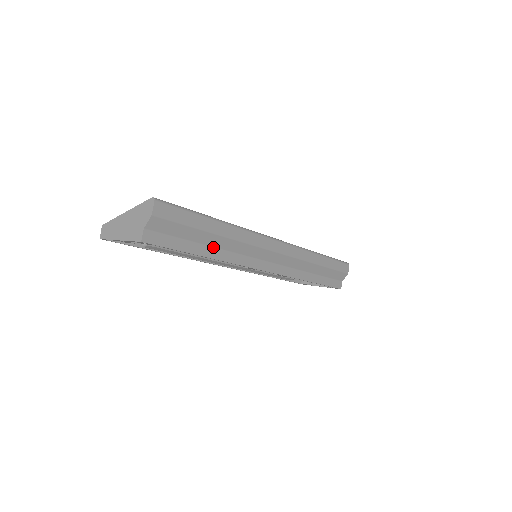
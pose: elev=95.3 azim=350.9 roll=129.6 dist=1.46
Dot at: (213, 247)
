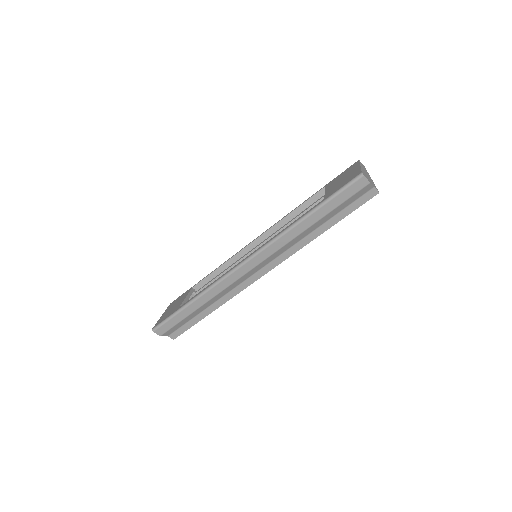
Dot at: (209, 306)
